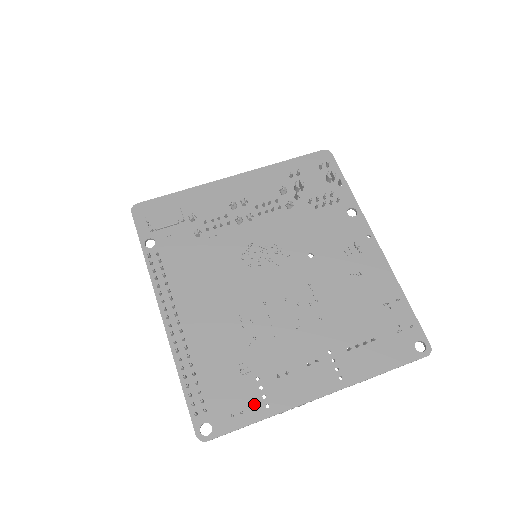
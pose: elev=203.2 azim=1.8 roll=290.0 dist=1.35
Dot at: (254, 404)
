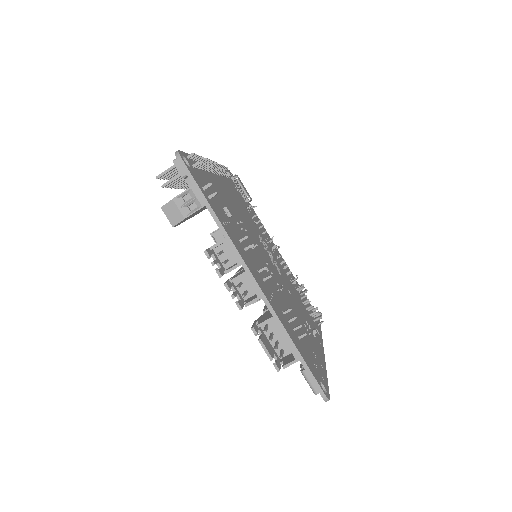
Dot at: (218, 211)
